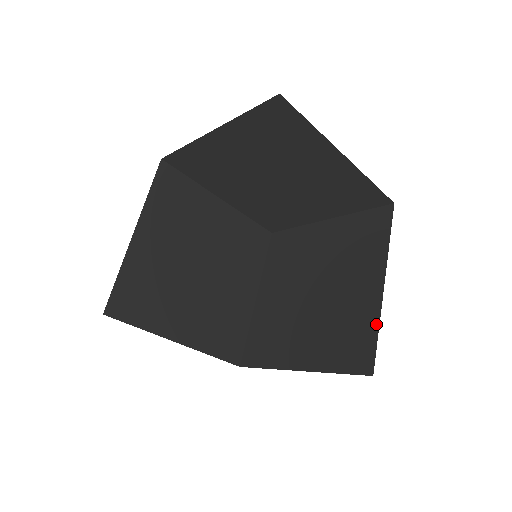
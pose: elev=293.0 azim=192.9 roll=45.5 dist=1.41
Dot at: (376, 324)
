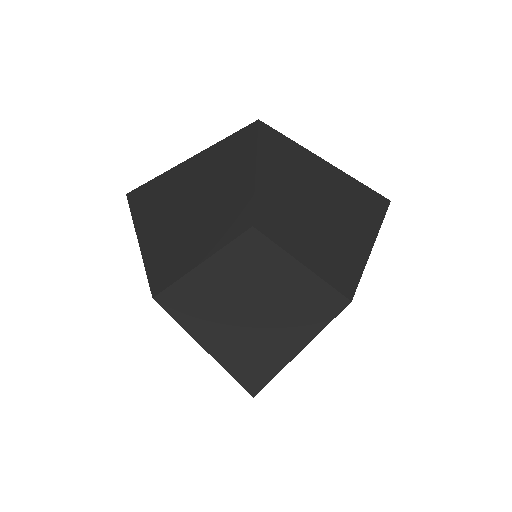
Dot at: (350, 179)
